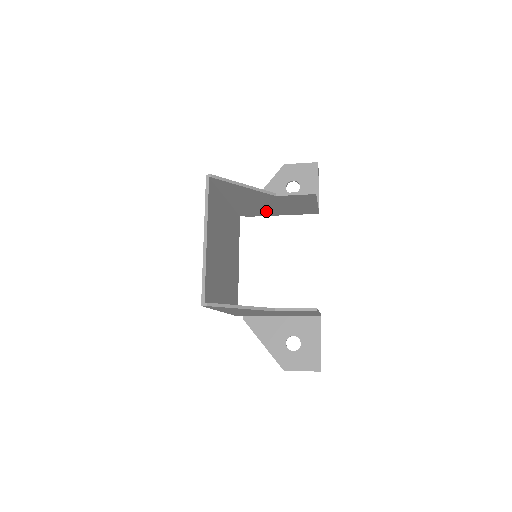
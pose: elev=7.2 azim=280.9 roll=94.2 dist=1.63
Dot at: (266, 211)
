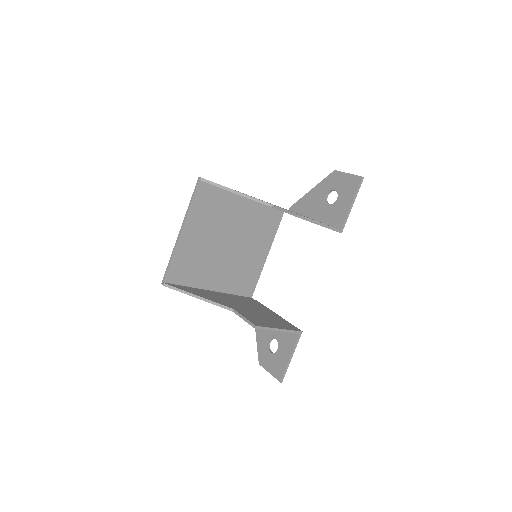
Dot at: occluded
